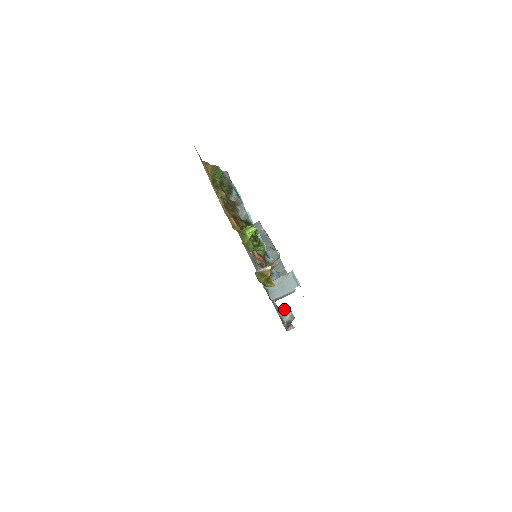
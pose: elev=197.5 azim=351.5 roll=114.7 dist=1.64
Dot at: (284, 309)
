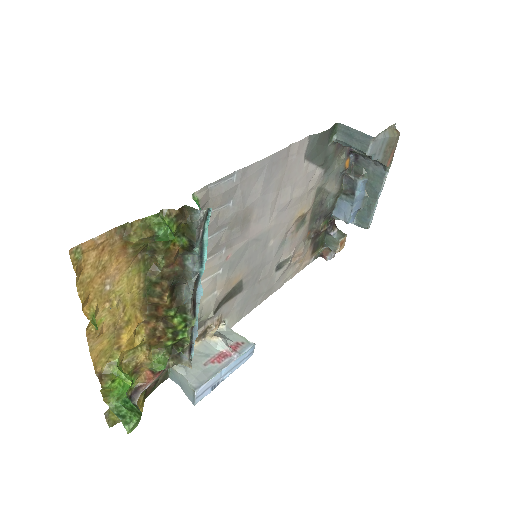
Dot at: (334, 237)
